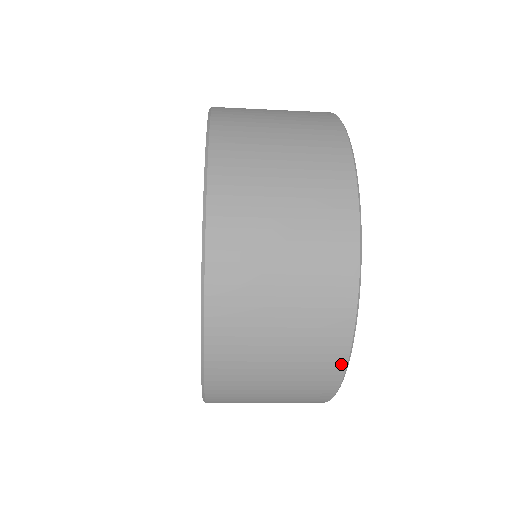
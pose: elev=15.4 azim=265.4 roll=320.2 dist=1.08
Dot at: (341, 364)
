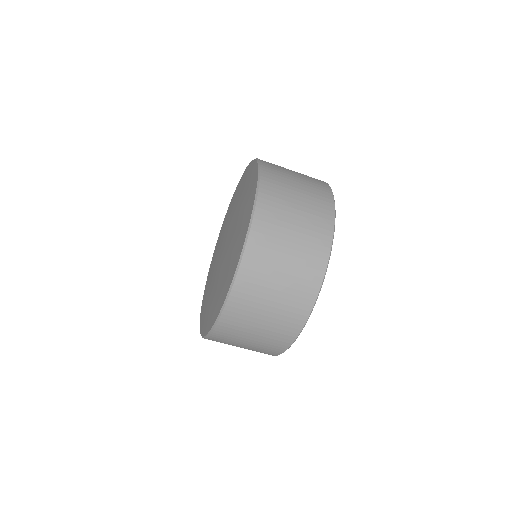
Dot at: (293, 338)
